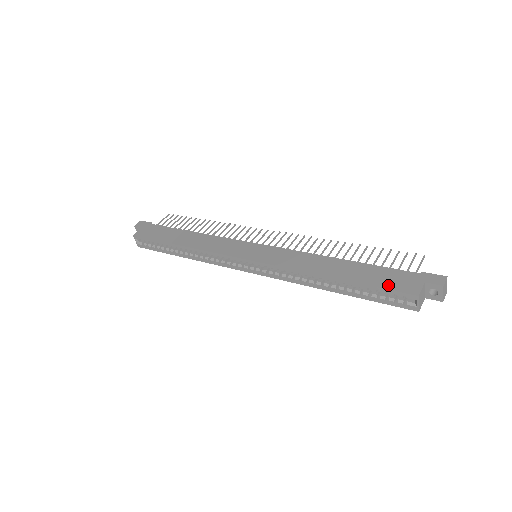
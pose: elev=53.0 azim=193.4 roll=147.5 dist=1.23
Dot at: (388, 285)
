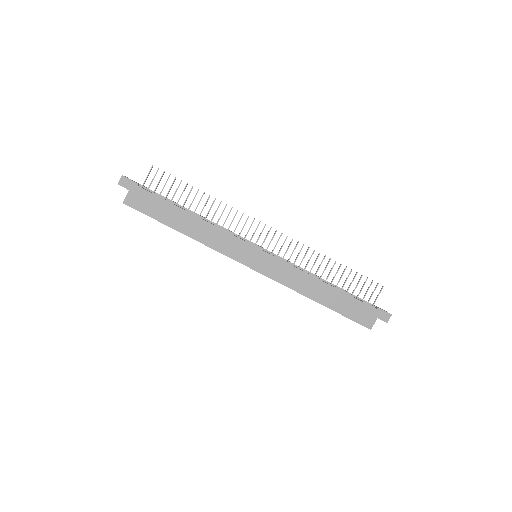
Dot at: (355, 317)
